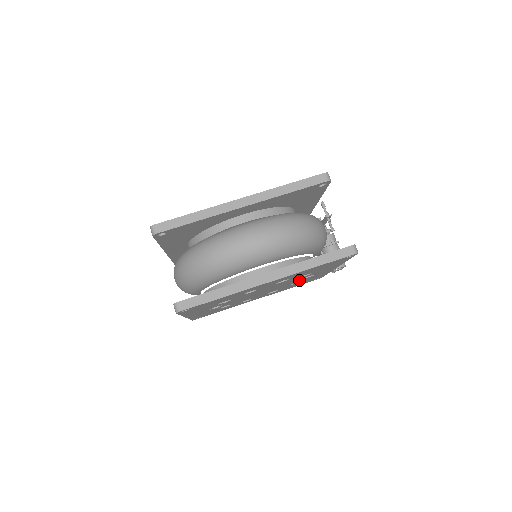
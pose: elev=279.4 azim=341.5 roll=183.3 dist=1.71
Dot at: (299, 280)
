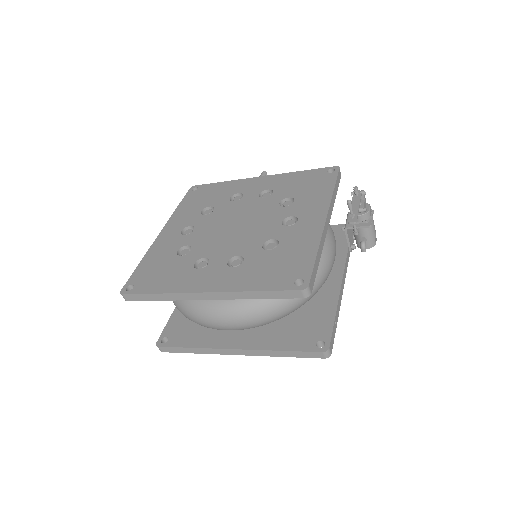
Dot at: occluded
